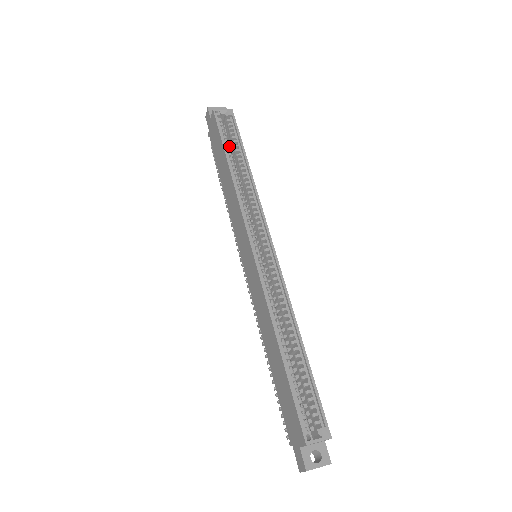
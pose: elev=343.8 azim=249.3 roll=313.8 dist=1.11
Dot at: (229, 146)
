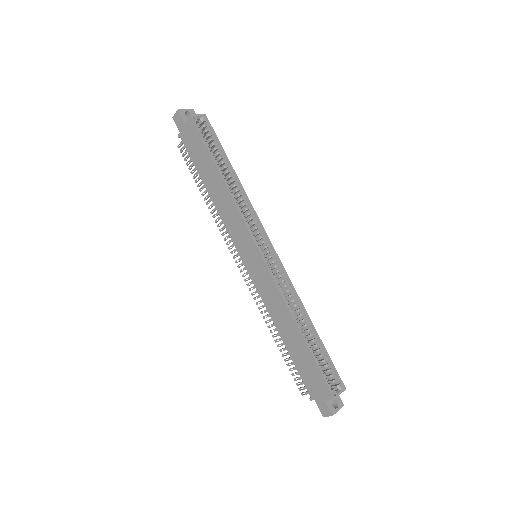
Dot at: occluded
